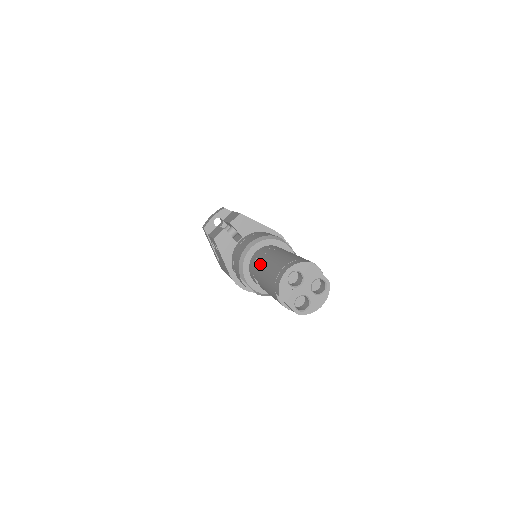
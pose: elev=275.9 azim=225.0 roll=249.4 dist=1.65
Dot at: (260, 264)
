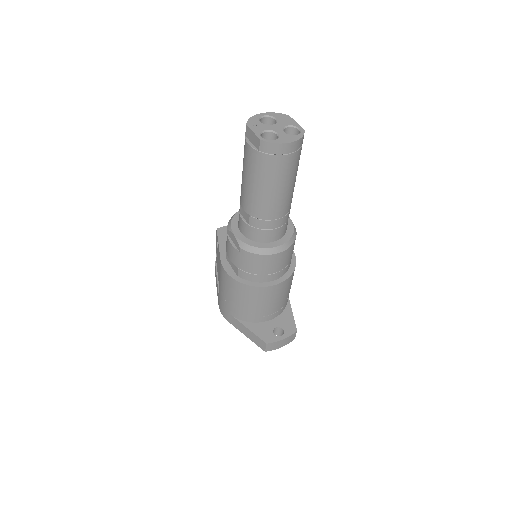
Dot at: occluded
